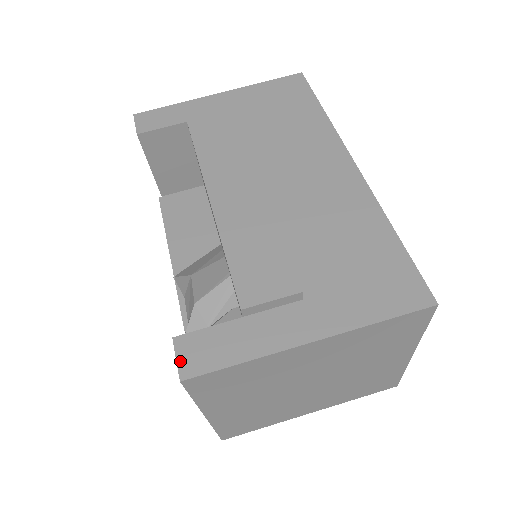
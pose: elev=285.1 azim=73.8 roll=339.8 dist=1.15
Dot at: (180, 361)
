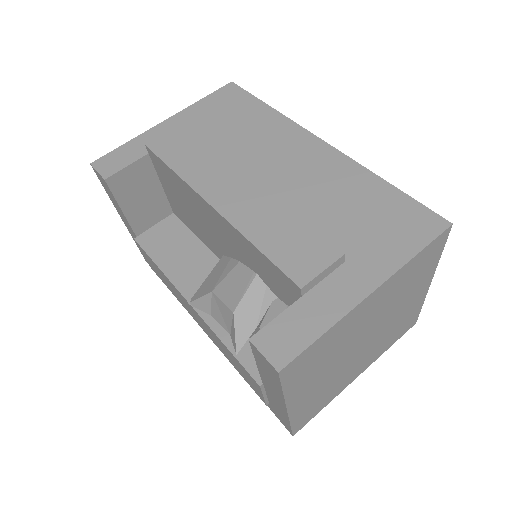
Dot at: (268, 356)
